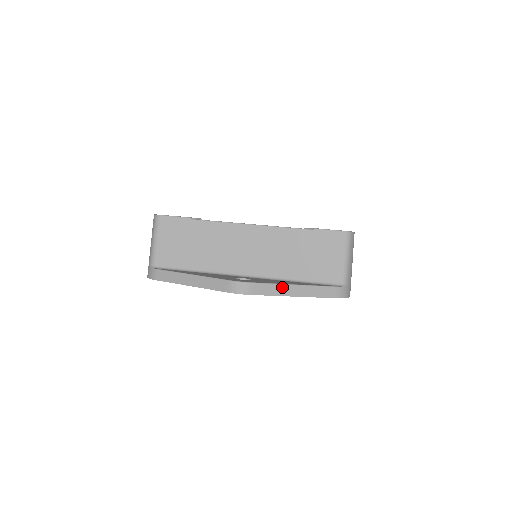
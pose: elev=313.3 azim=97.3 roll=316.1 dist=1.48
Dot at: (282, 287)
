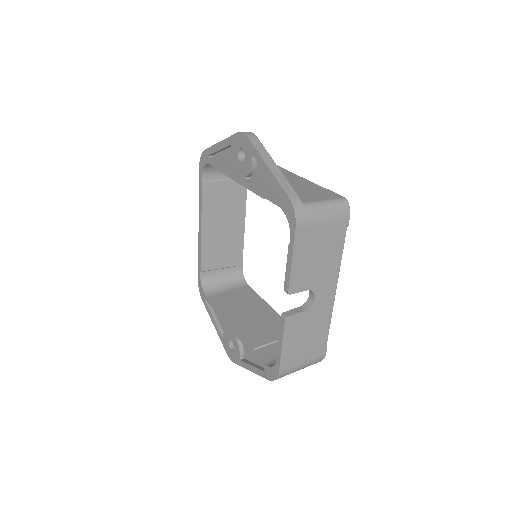
Dot at: (268, 155)
